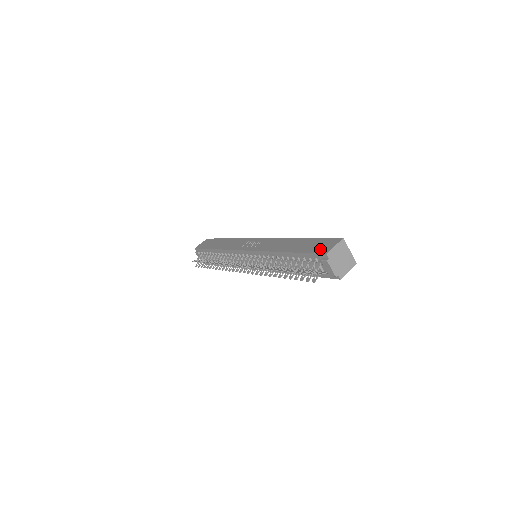
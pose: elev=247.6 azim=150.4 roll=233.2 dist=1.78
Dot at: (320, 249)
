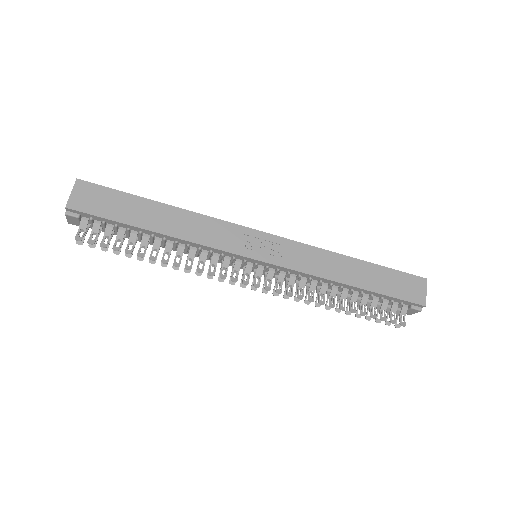
Dot at: (411, 295)
